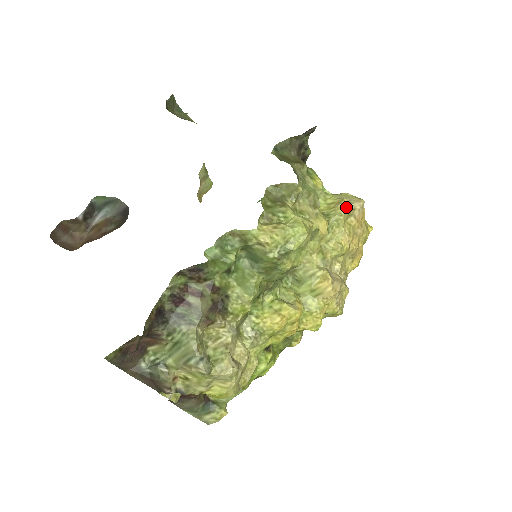
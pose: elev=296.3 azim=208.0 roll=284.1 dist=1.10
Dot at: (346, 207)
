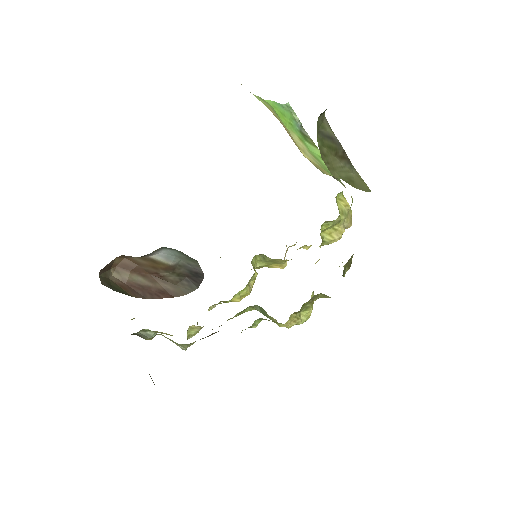
Dot at: occluded
